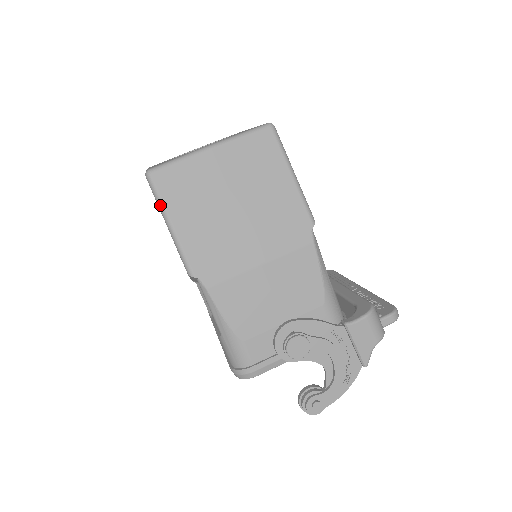
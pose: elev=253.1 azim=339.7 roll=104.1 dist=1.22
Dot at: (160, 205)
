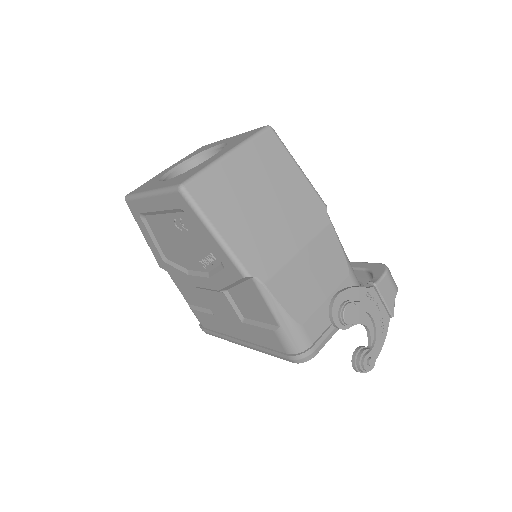
Dot at: (202, 216)
